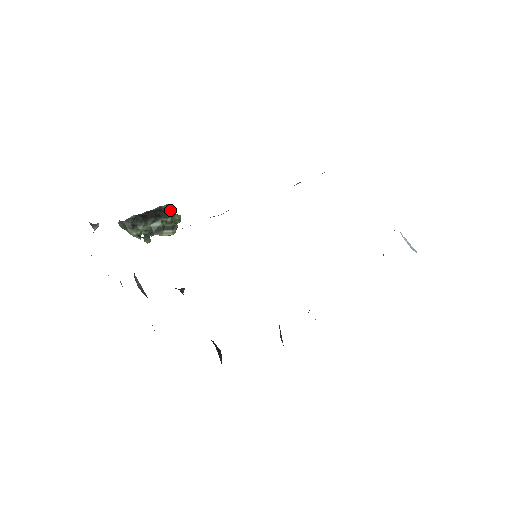
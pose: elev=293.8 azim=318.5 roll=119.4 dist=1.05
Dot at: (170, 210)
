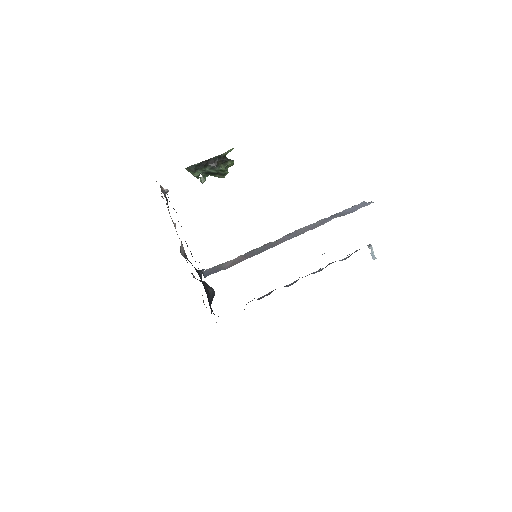
Dot at: (229, 151)
